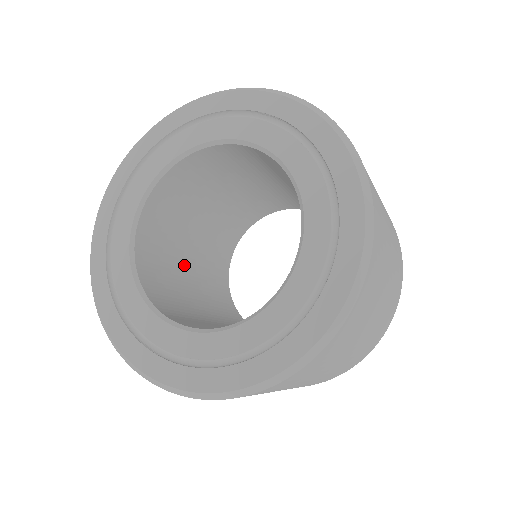
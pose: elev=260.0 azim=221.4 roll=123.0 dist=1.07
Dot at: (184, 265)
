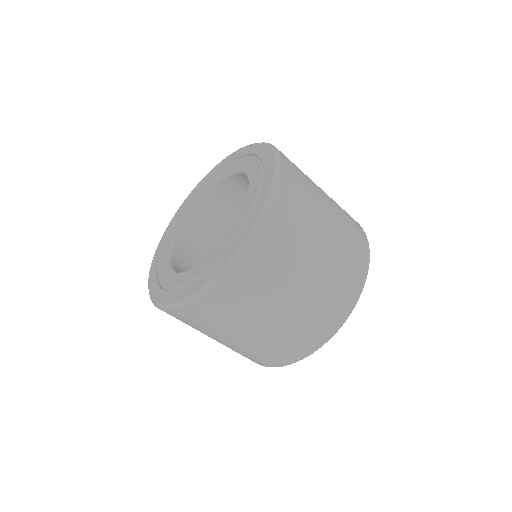
Dot at: occluded
